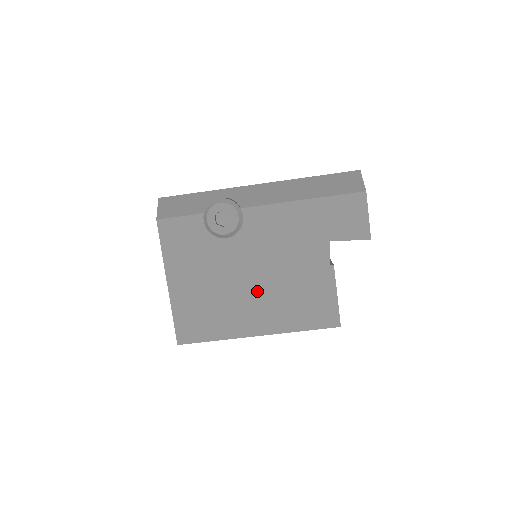
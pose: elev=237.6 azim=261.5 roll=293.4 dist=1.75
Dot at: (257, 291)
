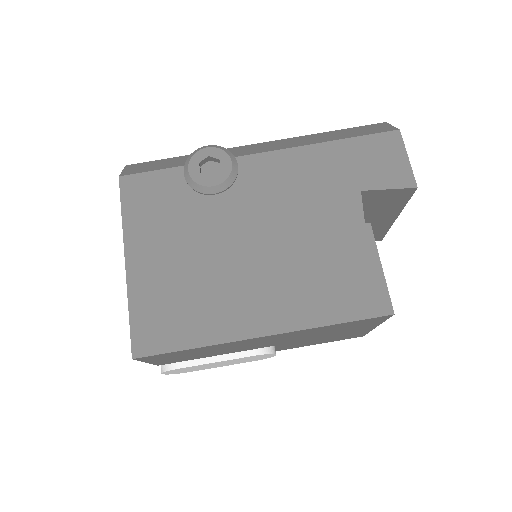
Dot at: (260, 265)
